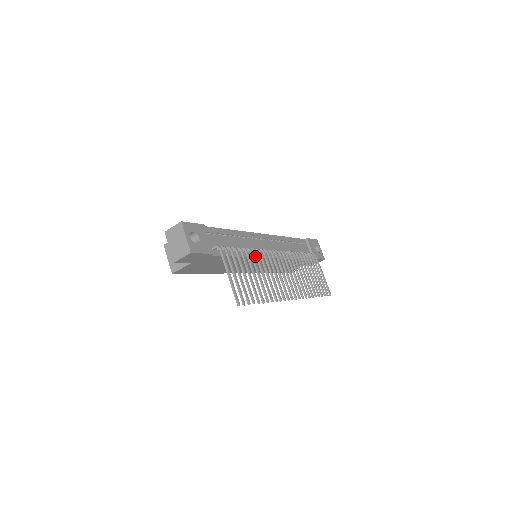
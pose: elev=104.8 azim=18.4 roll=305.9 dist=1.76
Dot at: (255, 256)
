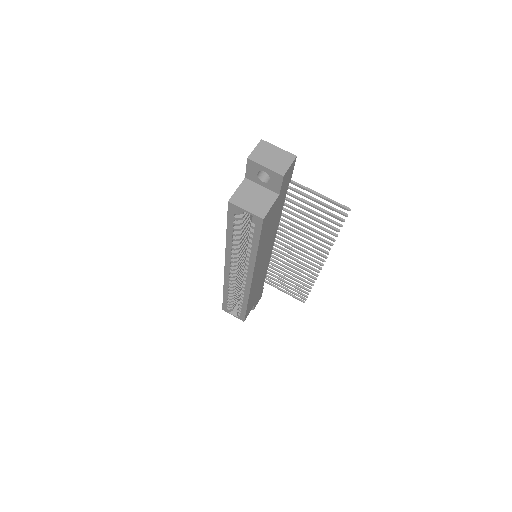
Dot at: occluded
